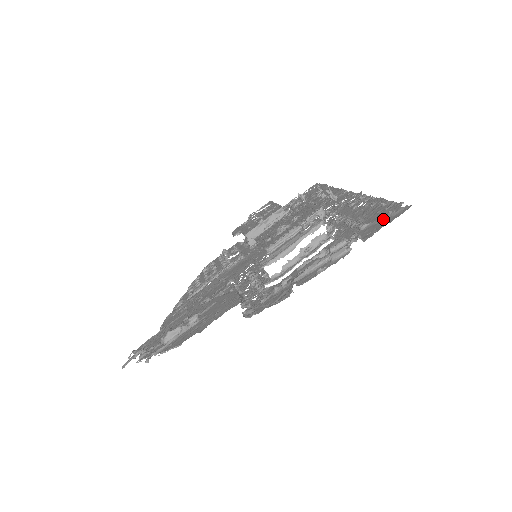
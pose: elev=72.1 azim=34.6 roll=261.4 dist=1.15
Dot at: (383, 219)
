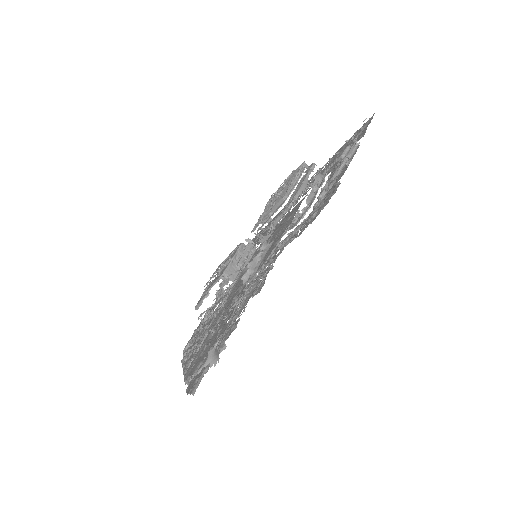
Dot at: (360, 132)
